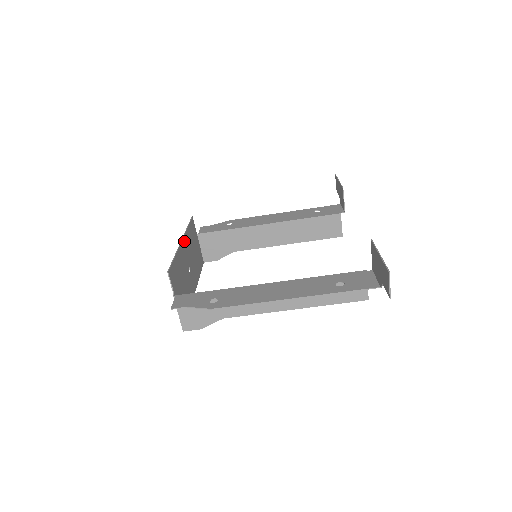
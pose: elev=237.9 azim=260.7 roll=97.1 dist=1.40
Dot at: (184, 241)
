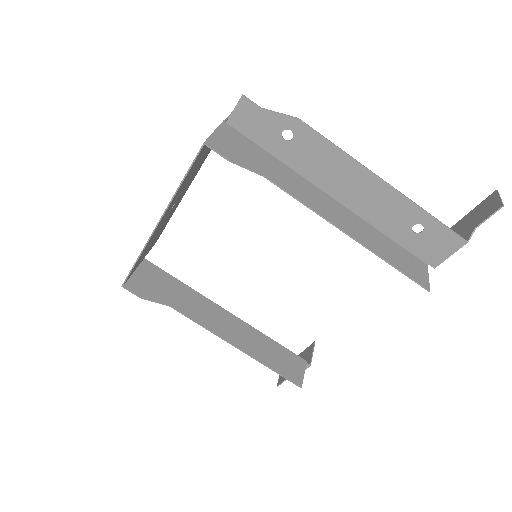
Dot at: (184, 194)
